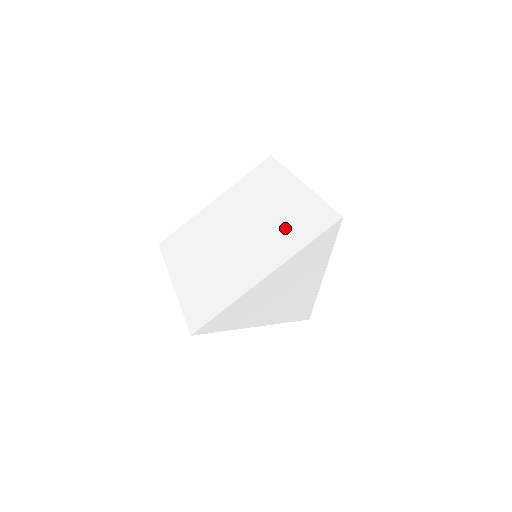
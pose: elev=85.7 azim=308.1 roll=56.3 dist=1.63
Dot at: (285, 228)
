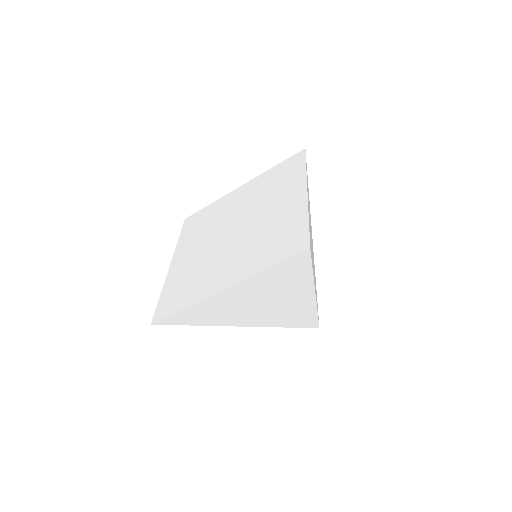
Dot at: (265, 241)
